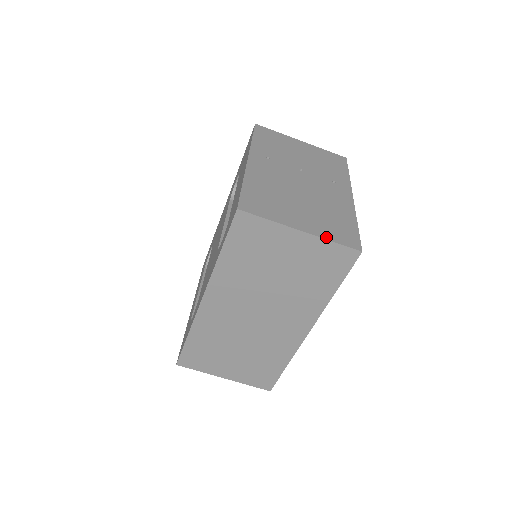
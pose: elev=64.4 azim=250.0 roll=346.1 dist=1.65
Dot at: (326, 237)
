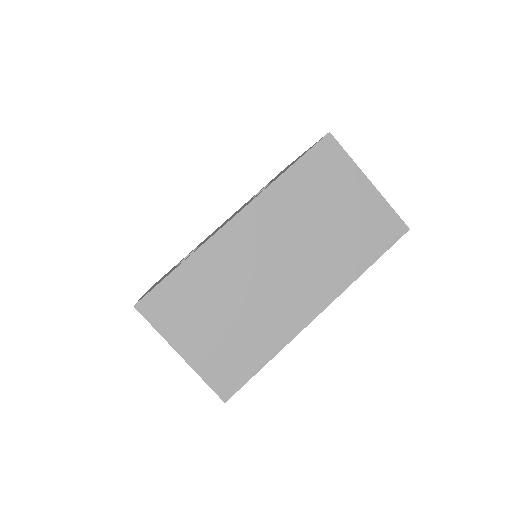
Dot at: (385, 201)
